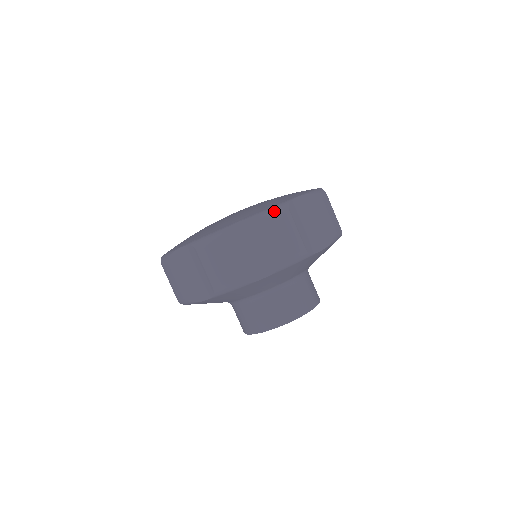
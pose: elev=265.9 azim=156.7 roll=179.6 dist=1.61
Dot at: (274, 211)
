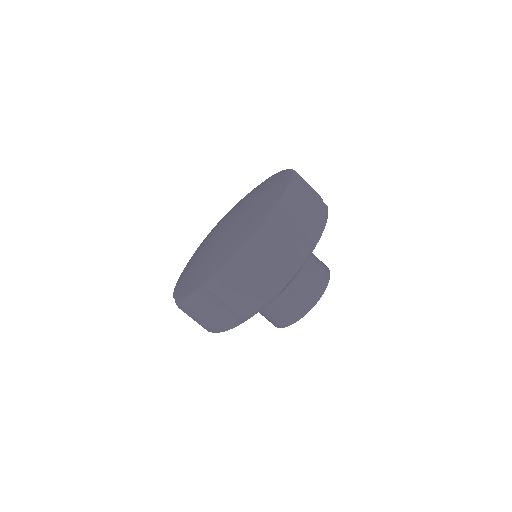
Dot at: (217, 281)
